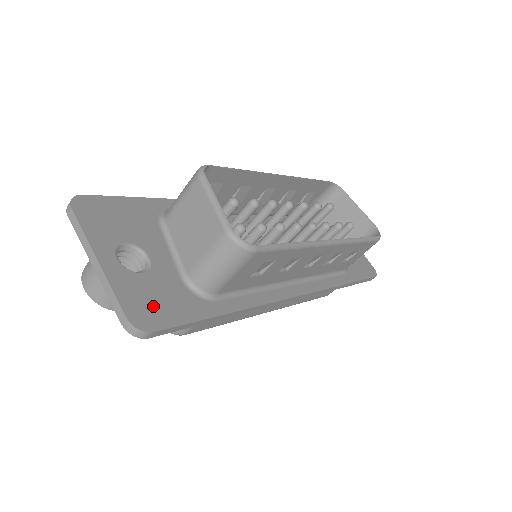
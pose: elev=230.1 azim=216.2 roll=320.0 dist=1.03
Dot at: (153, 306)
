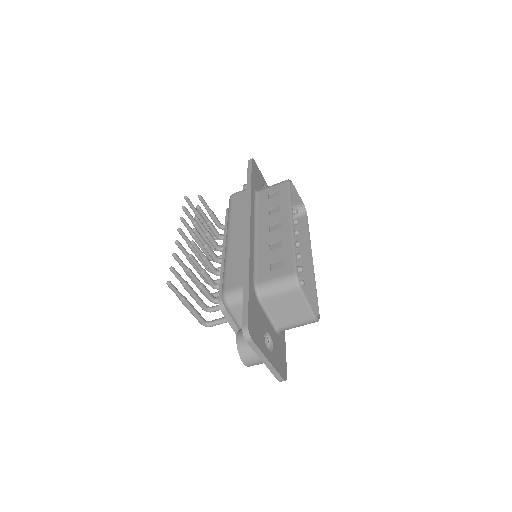
Dot at: (281, 362)
